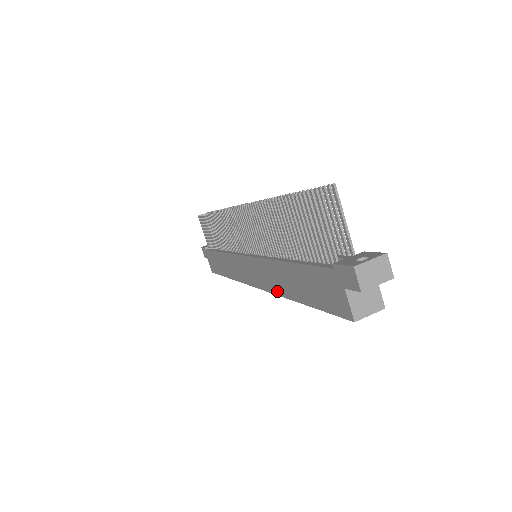
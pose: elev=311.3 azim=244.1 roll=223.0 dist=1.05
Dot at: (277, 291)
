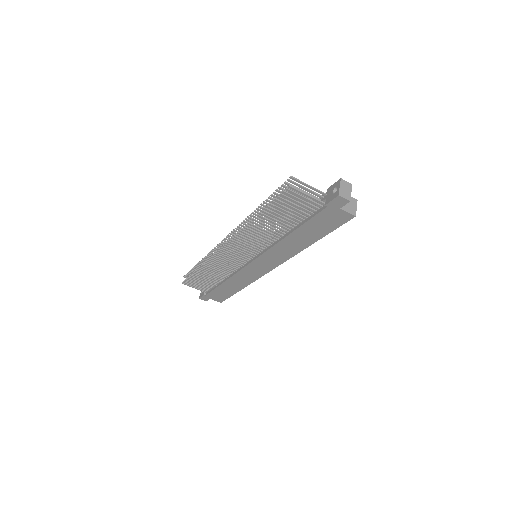
Dot at: (293, 254)
